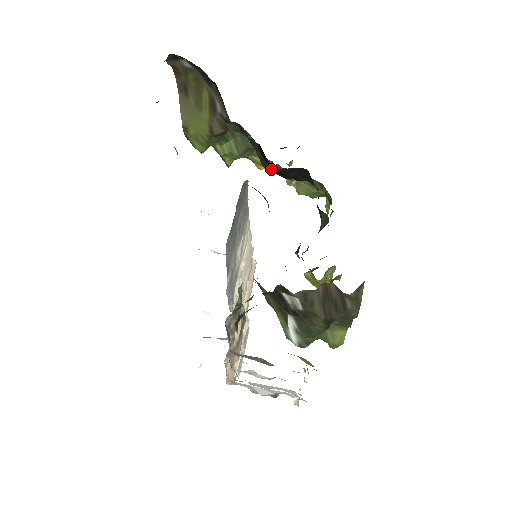
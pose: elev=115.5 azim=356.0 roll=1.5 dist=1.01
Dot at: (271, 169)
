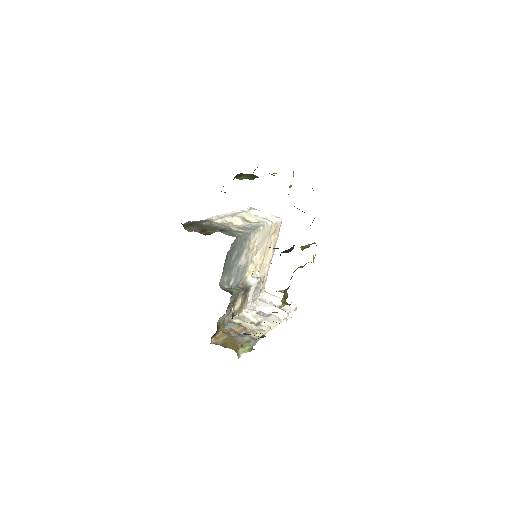
Dot at: occluded
